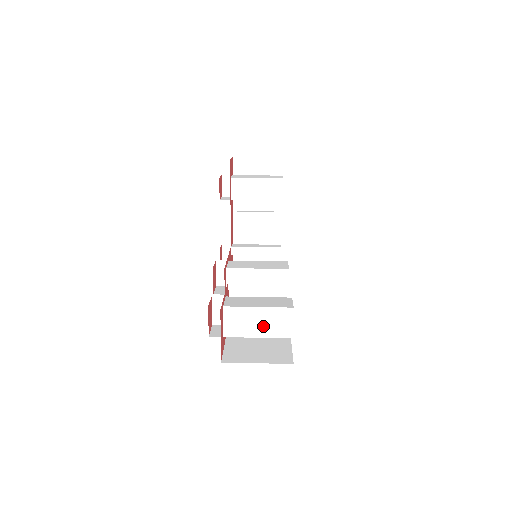
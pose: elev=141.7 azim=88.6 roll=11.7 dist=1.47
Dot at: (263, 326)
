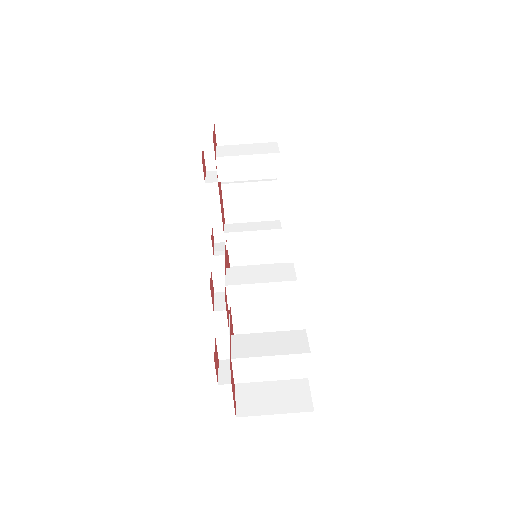
Dot at: (277, 371)
